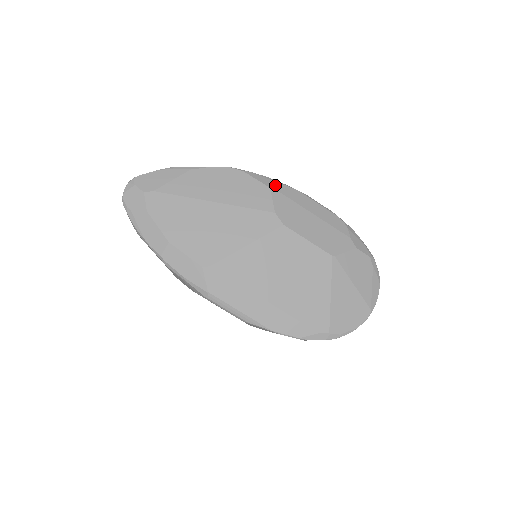
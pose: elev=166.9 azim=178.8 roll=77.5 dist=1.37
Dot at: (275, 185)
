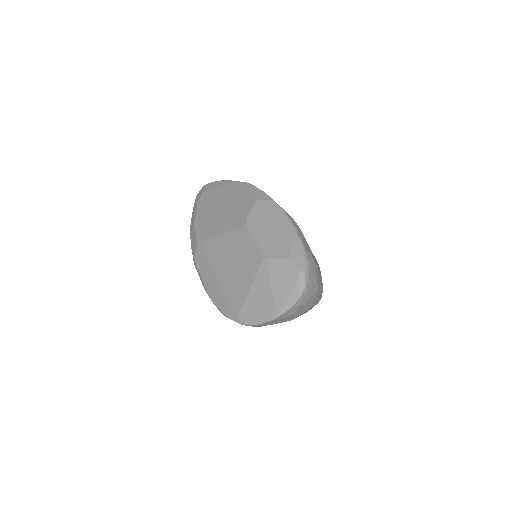
Dot at: (263, 198)
